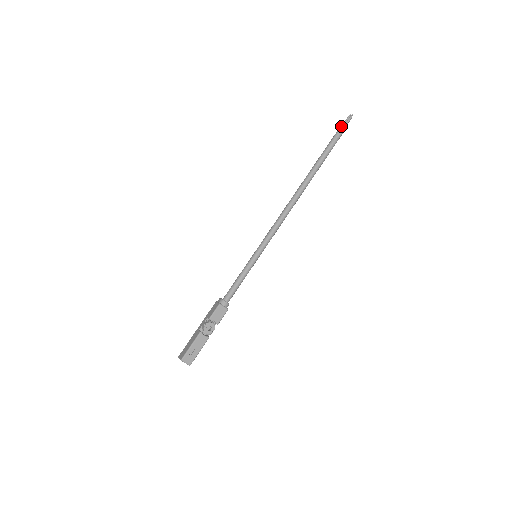
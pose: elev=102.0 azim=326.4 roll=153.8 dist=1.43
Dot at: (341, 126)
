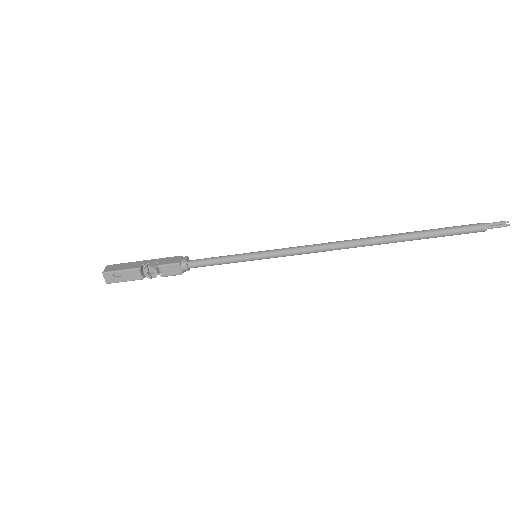
Dot at: (482, 224)
